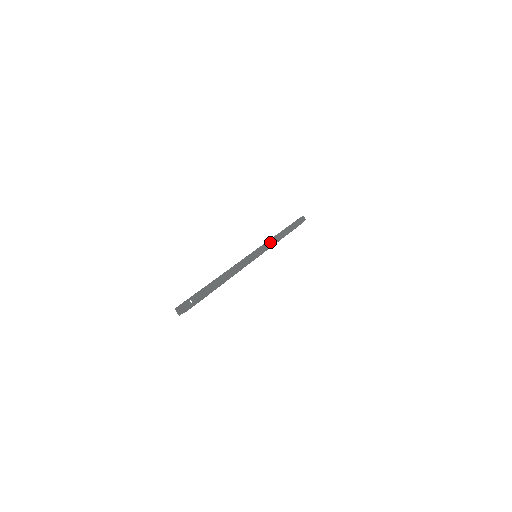
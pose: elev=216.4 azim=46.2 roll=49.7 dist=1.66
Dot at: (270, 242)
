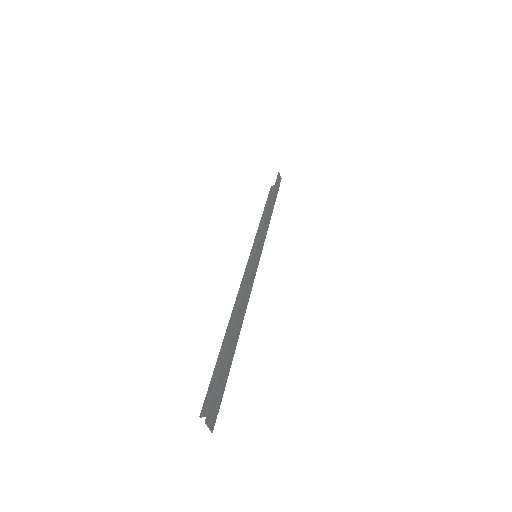
Dot at: (264, 227)
